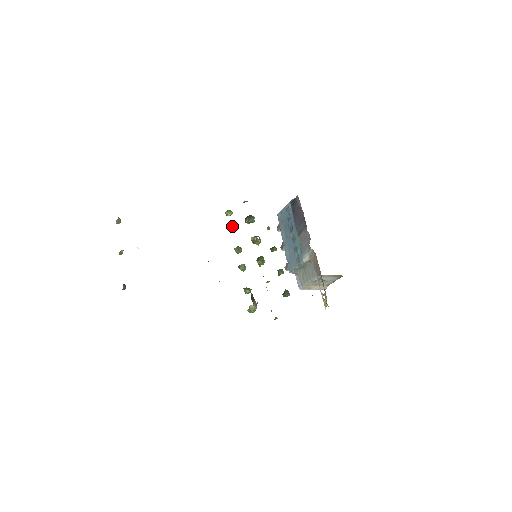
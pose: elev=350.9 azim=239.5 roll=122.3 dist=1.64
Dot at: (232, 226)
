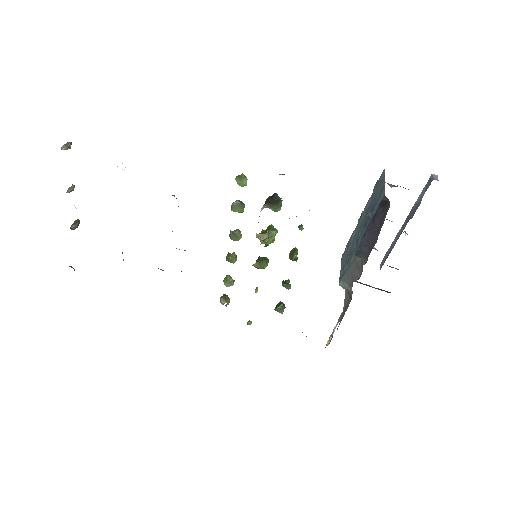
Dot at: (237, 204)
